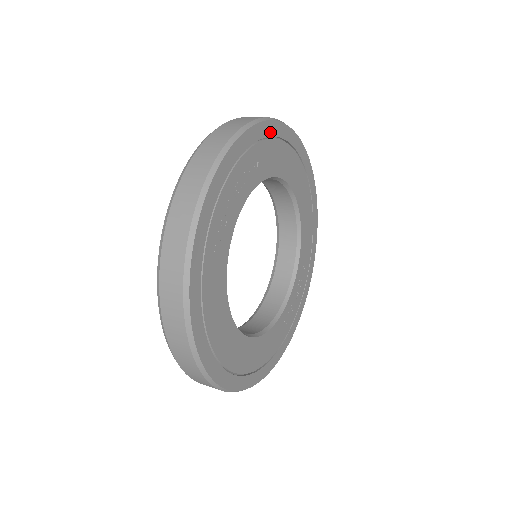
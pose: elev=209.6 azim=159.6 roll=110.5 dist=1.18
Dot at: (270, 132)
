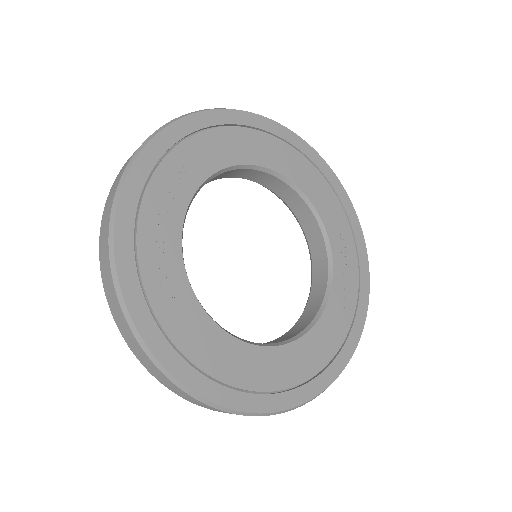
Dot at: (187, 130)
